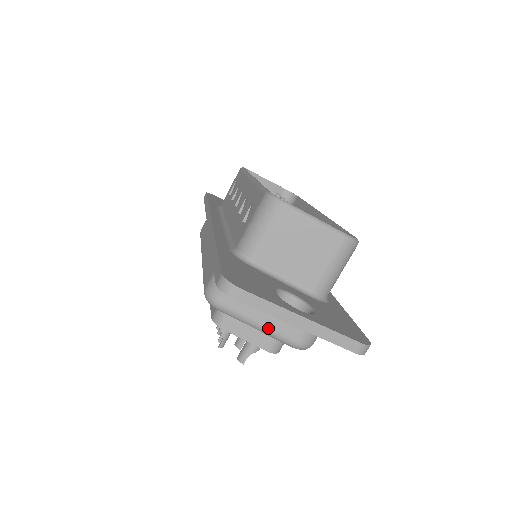
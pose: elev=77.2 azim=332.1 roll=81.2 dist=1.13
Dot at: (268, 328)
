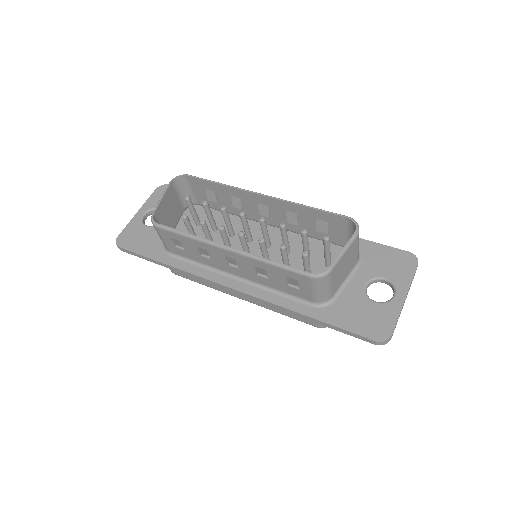
Dot at: occluded
